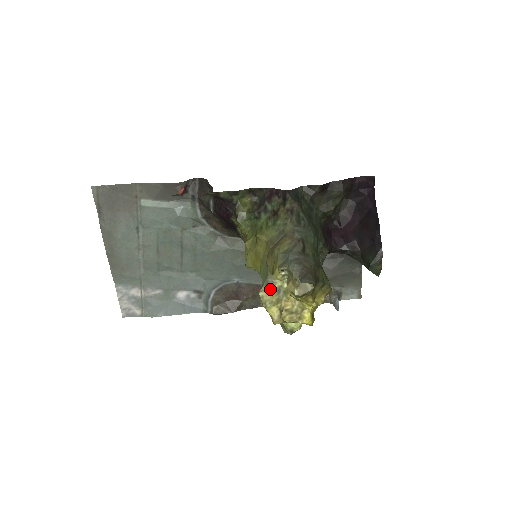
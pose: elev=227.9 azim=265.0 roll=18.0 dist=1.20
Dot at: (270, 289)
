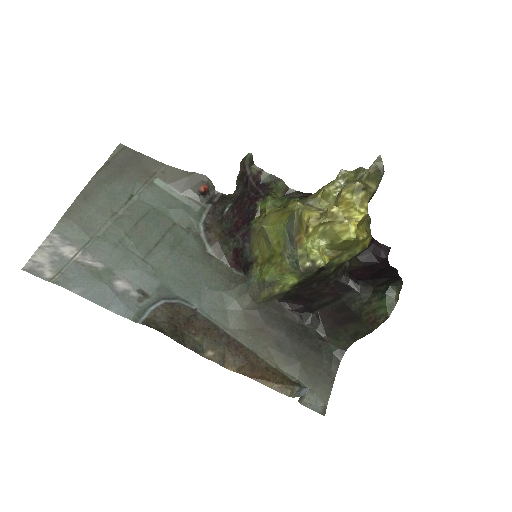
Dot at: (309, 206)
